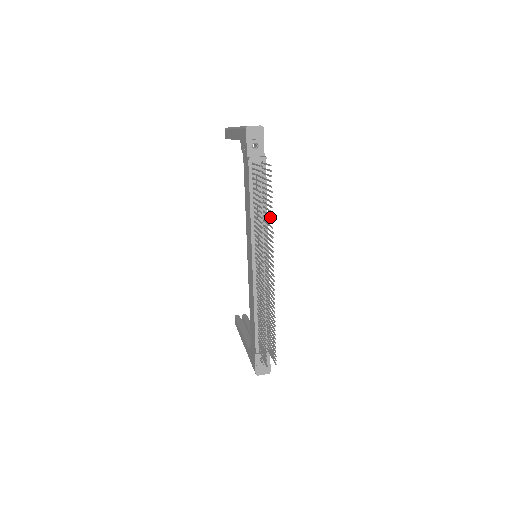
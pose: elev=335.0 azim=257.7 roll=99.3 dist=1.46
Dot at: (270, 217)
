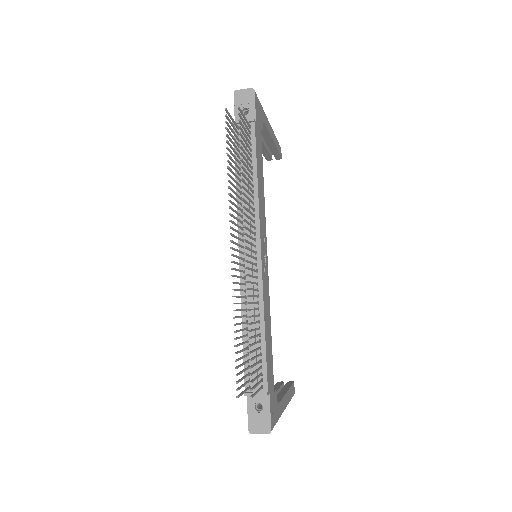
Dot at: (242, 175)
